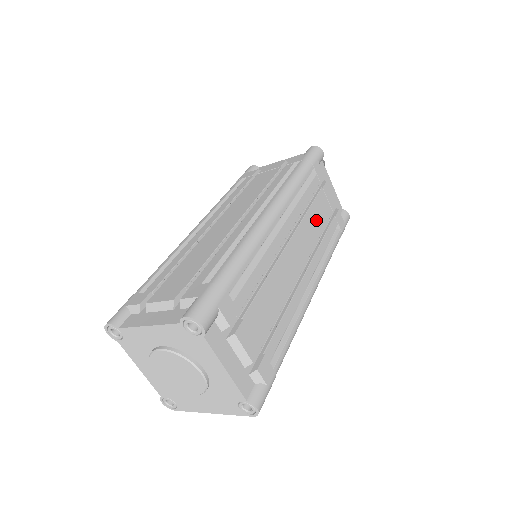
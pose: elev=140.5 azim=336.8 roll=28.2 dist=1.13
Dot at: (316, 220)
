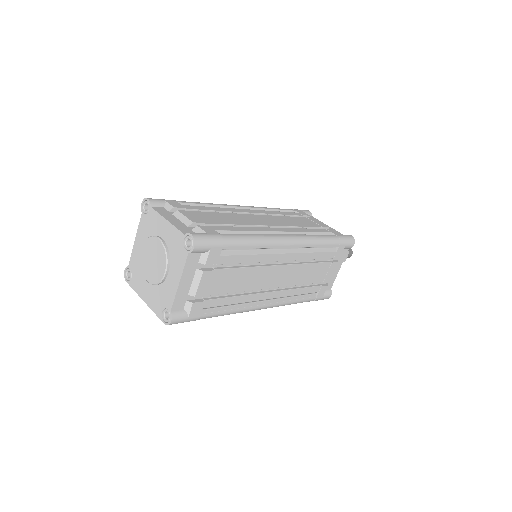
Dot at: (308, 274)
